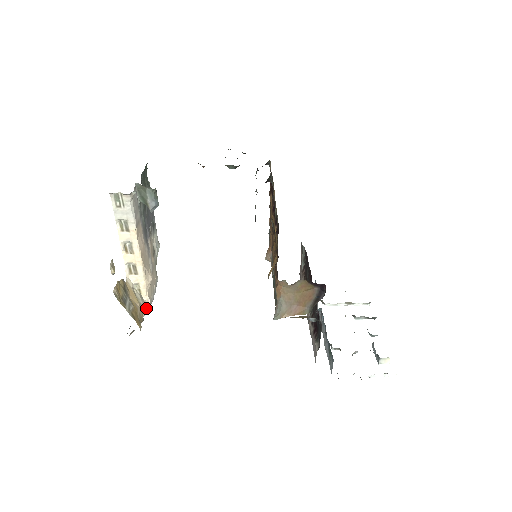
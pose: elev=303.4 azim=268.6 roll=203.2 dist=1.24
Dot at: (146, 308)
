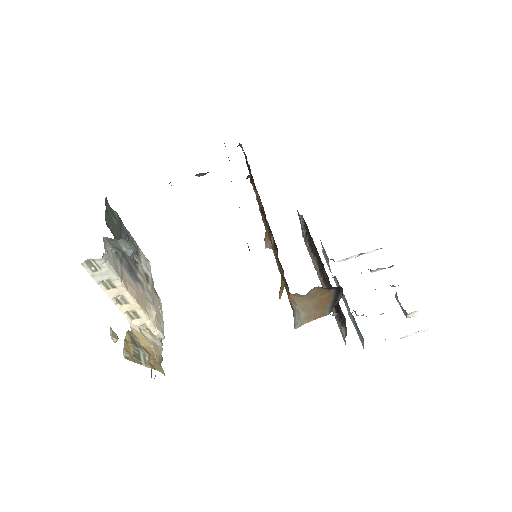
Dot at: (160, 342)
